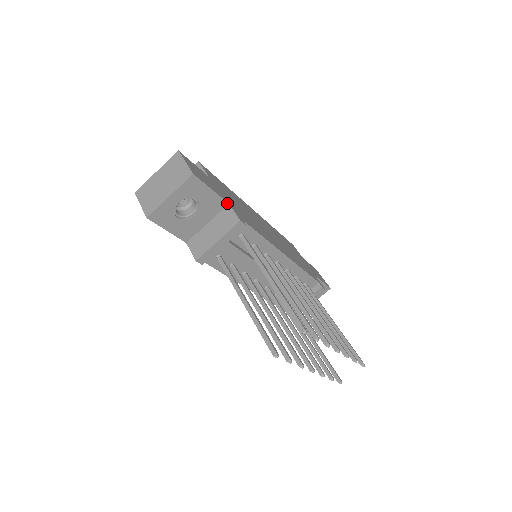
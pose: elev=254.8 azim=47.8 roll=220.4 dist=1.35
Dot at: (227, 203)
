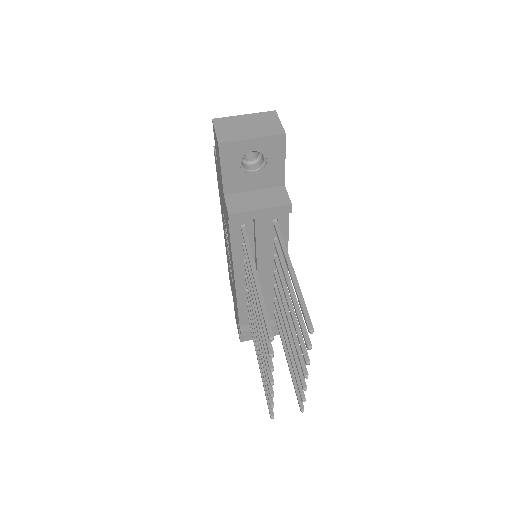
Dot at: (284, 184)
